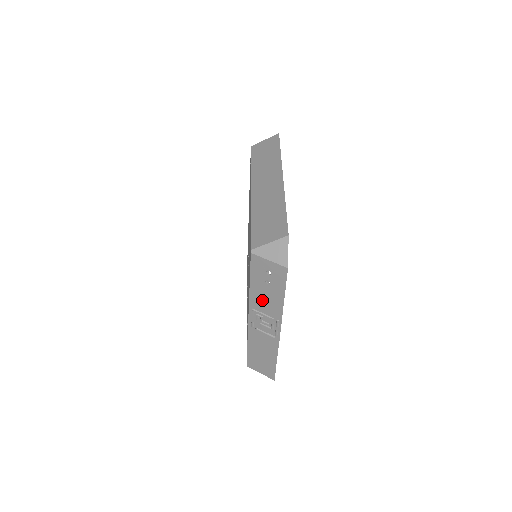
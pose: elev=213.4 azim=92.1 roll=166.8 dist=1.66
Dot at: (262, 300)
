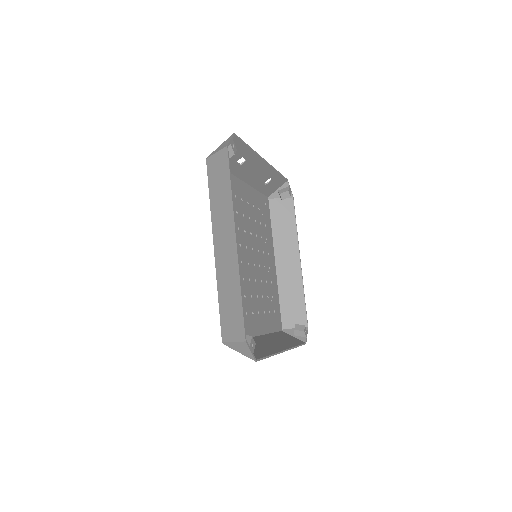
Dot at: occluded
